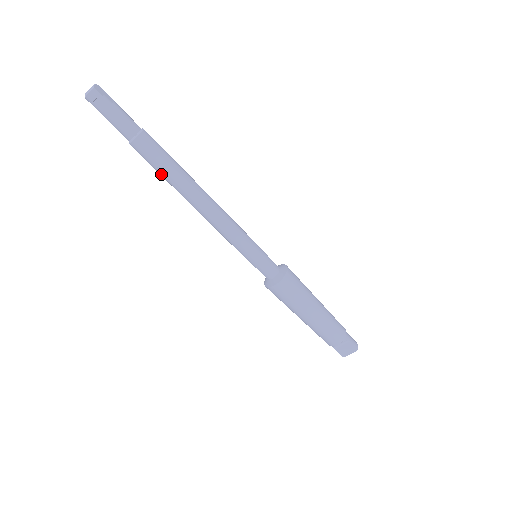
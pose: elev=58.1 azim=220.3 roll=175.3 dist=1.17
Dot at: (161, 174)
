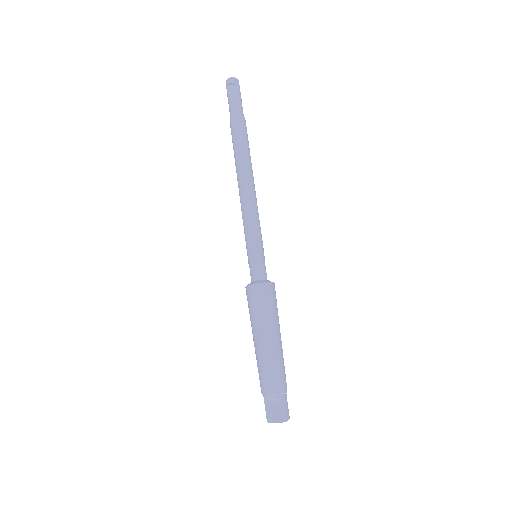
Dot at: (234, 150)
